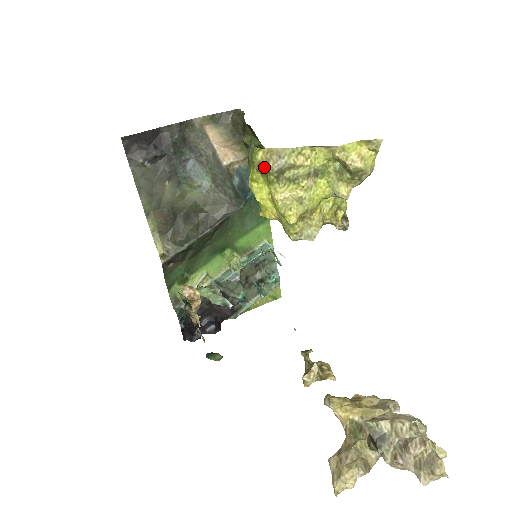
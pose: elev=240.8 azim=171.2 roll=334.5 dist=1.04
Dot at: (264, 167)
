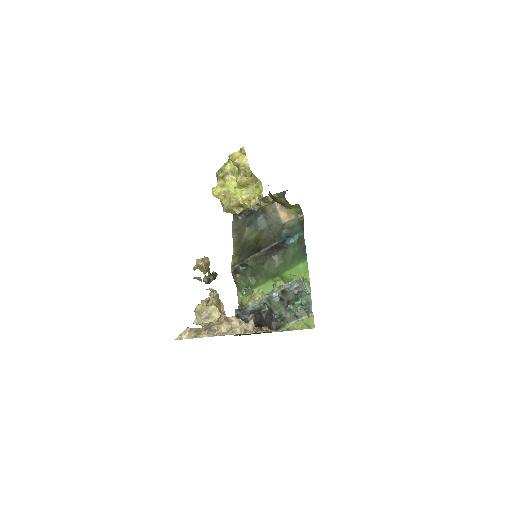
Dot at: occluded
